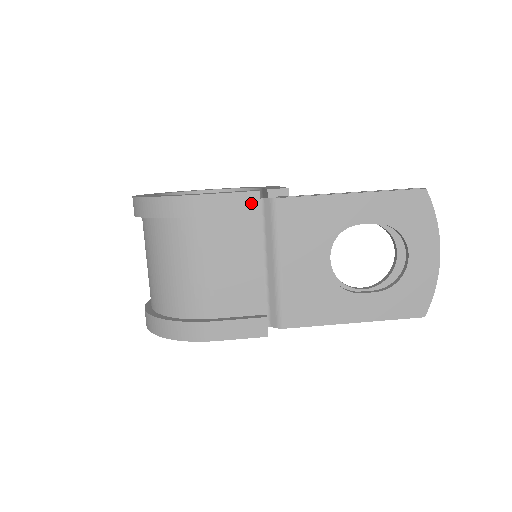
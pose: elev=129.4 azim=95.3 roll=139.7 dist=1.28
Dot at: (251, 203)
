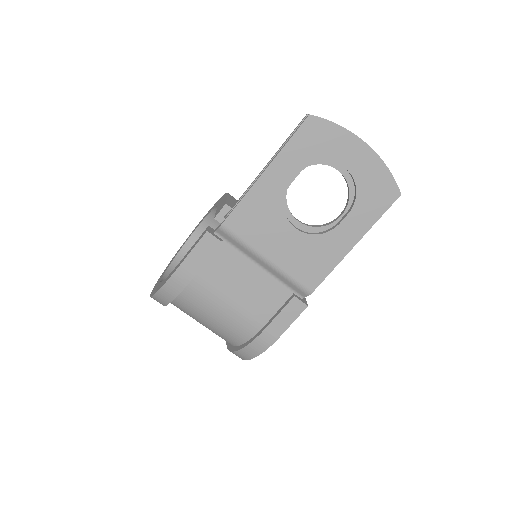
Dot at: (210, 243)
